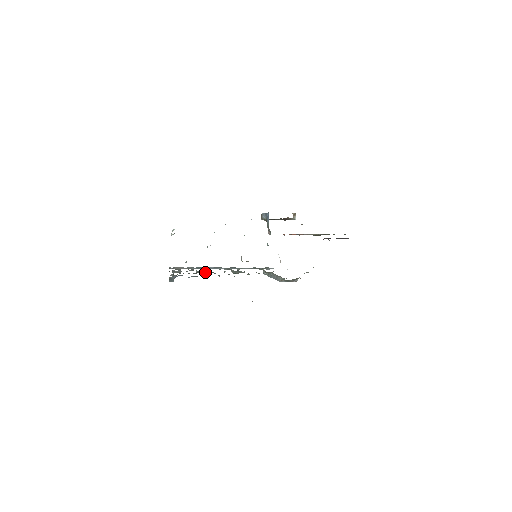
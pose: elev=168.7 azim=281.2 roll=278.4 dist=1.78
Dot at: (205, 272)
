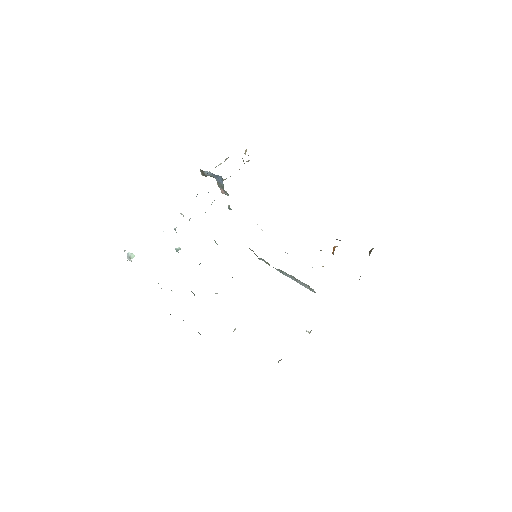
Dot at: occluded
